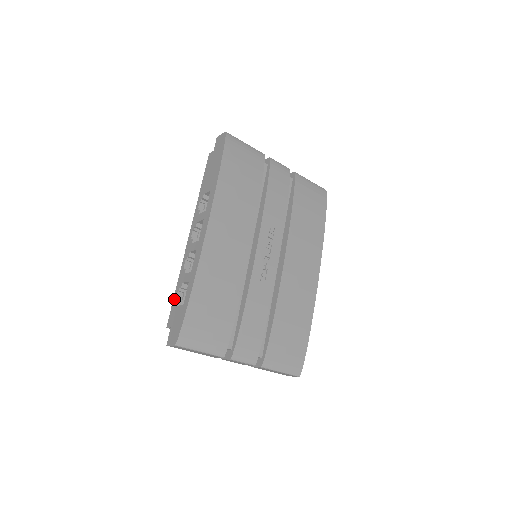
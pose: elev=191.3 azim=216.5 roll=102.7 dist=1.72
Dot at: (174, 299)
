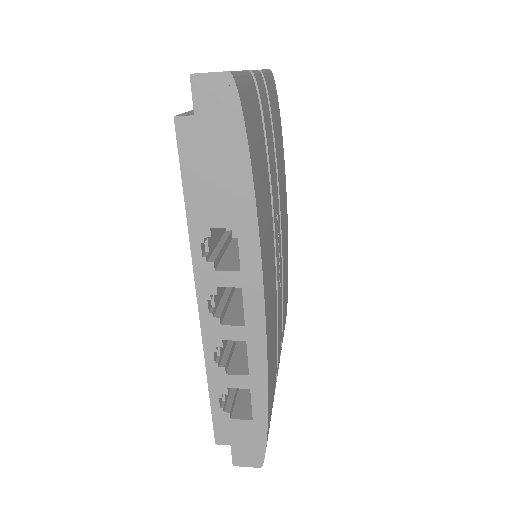
Dot at: (215, 409)
